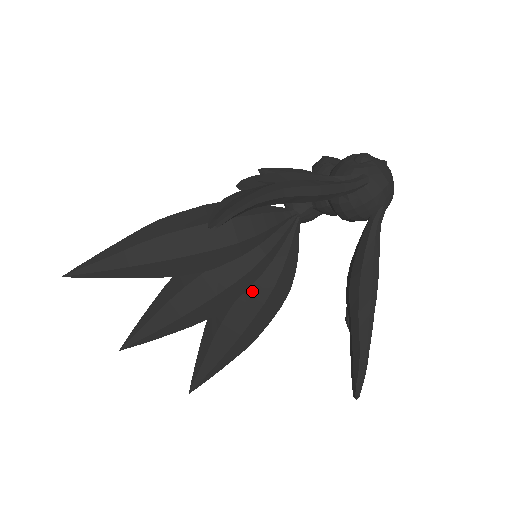
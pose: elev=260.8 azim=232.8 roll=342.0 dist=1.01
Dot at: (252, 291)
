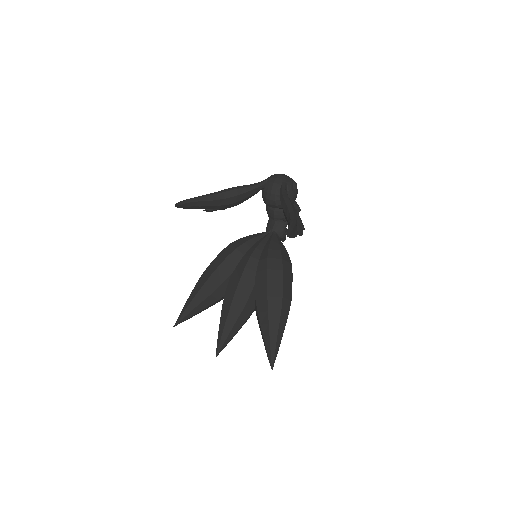
Dot at: (259, 269)
